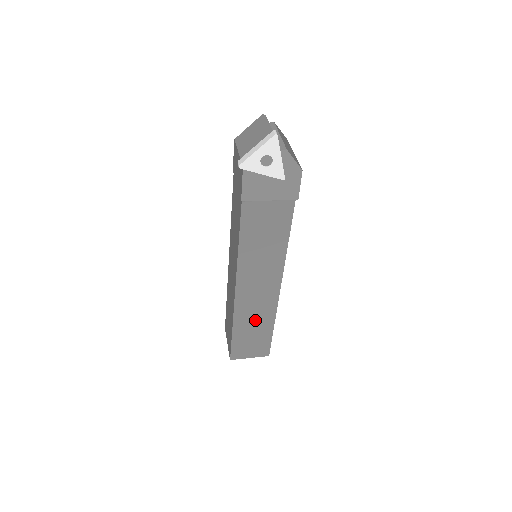
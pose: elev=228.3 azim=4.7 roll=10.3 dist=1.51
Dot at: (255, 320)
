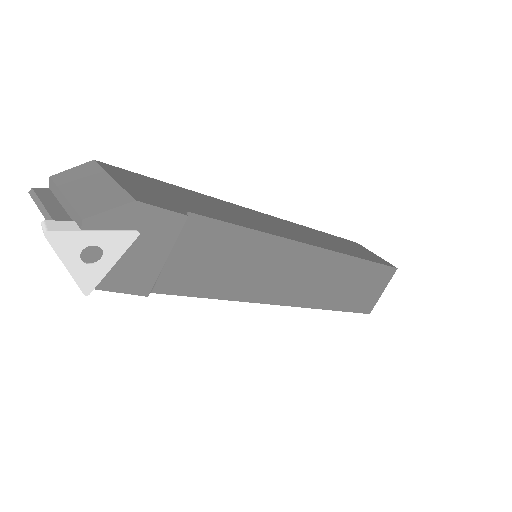
Dot at: (340, 283)
